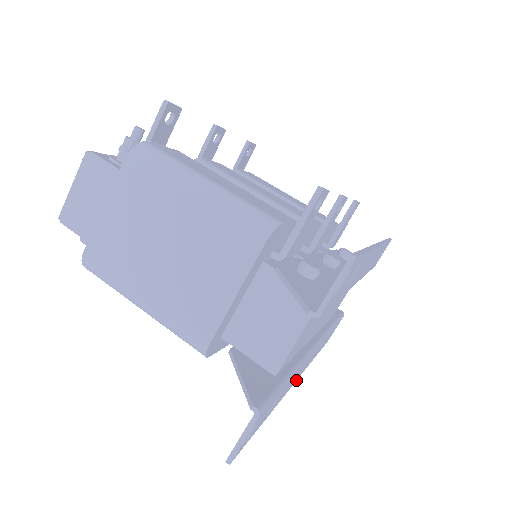
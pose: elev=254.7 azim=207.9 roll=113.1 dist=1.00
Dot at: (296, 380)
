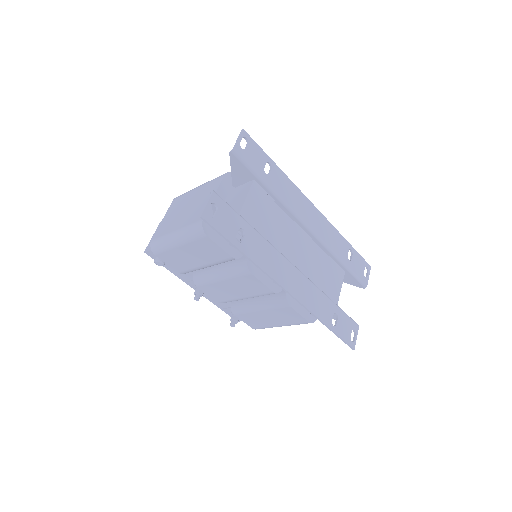
Dot at: (287, 290)
